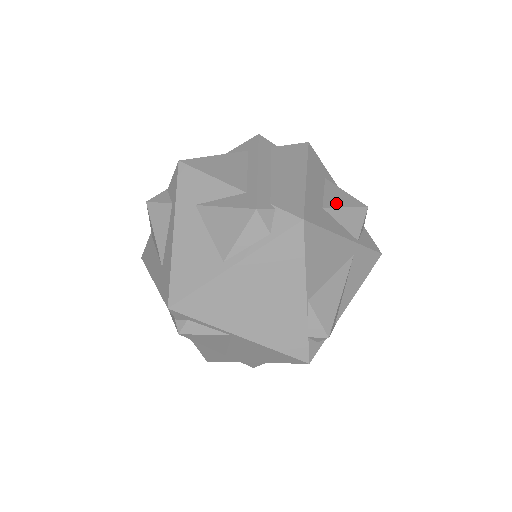
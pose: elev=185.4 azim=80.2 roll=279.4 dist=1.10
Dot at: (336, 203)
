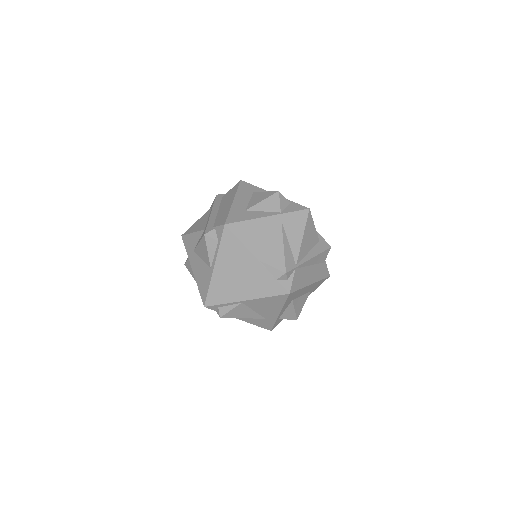
Dot at: (256, 202)
